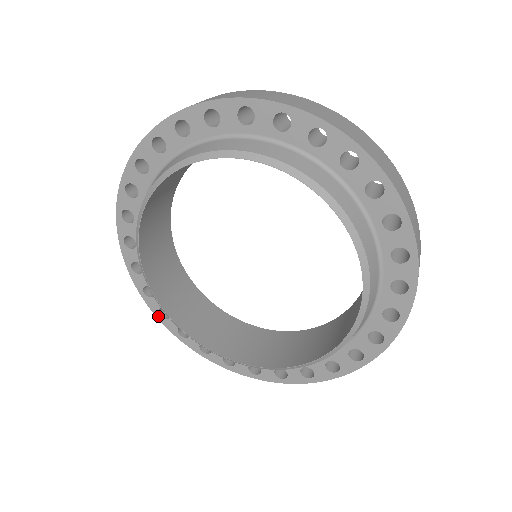
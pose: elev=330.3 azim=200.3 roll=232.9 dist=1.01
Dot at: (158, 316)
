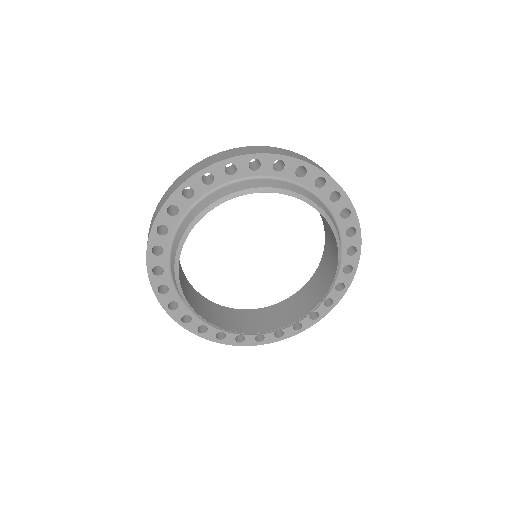
Dot at: (259, 344)
